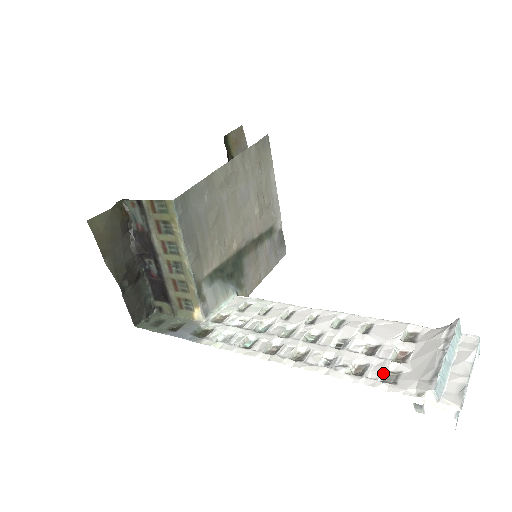
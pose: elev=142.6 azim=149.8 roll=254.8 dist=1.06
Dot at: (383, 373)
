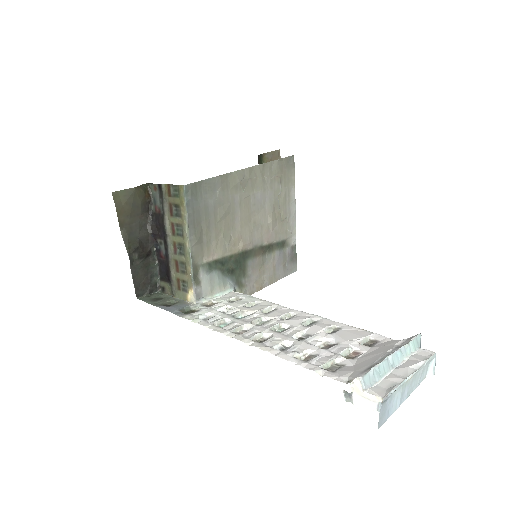
Dot at: (327, 362)
